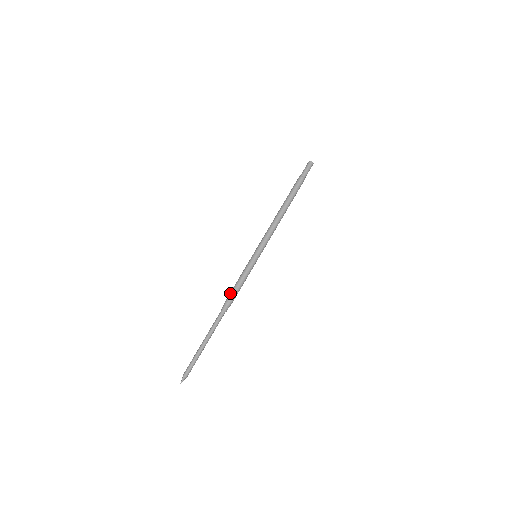
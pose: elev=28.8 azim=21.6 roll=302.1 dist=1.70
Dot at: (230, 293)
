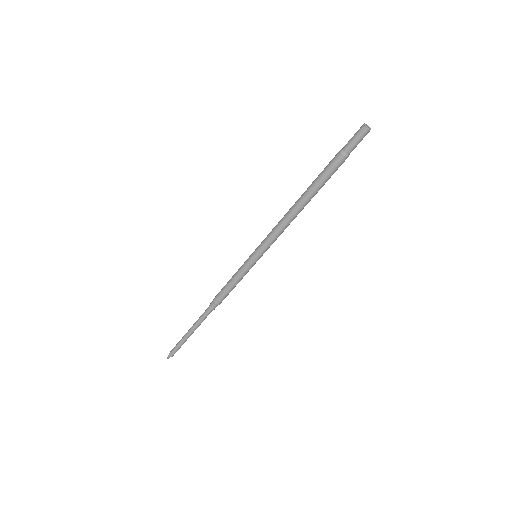
Dot at: (219, 293)
